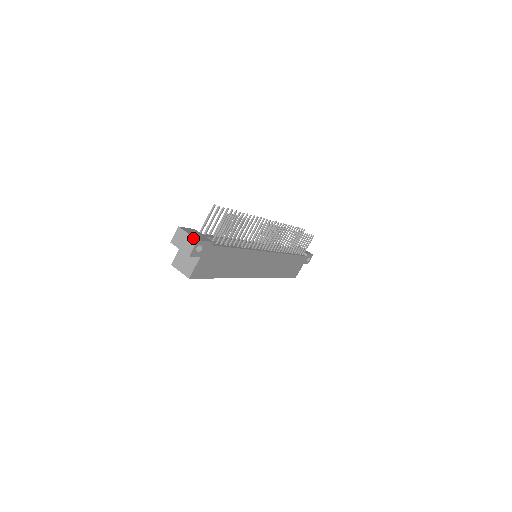
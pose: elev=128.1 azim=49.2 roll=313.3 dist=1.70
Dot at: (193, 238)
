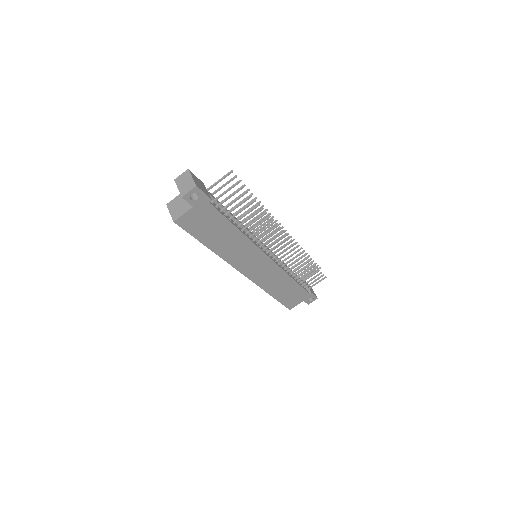
Dot at: (194, 183)
